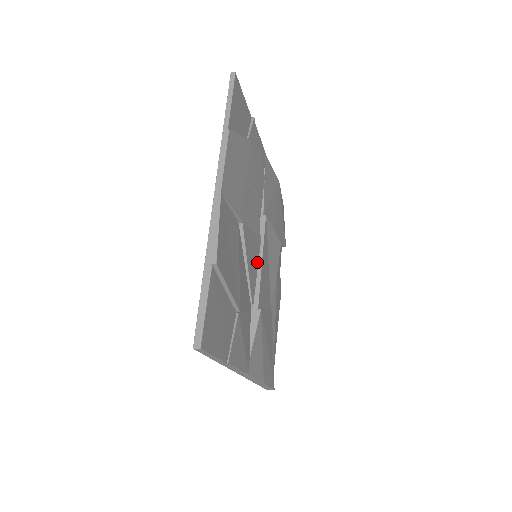
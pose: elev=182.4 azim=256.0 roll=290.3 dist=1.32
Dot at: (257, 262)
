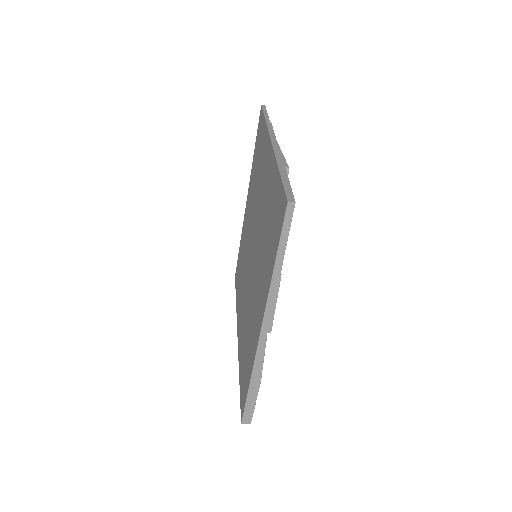
Dot at: occluded
